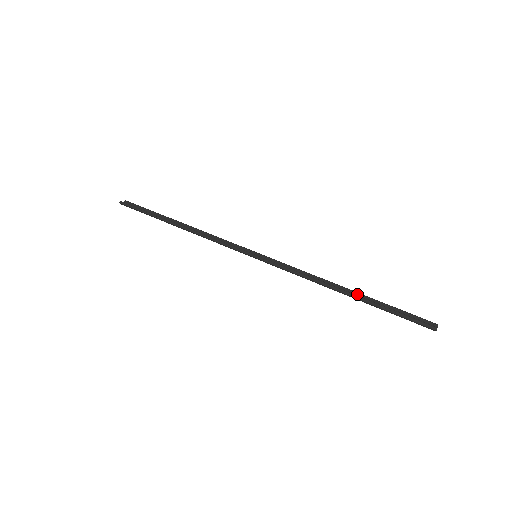
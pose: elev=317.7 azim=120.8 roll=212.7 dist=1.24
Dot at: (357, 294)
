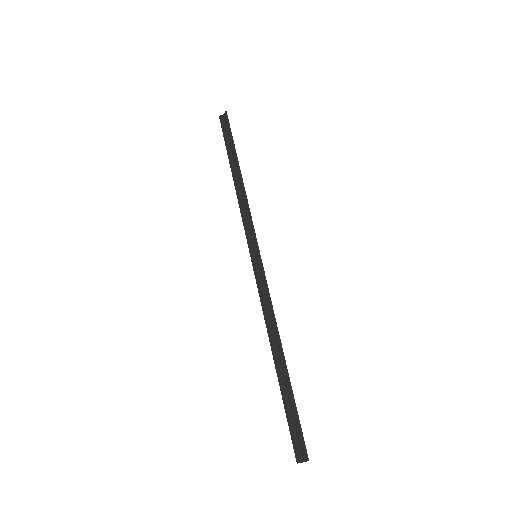
Dot at: (283, 367)
